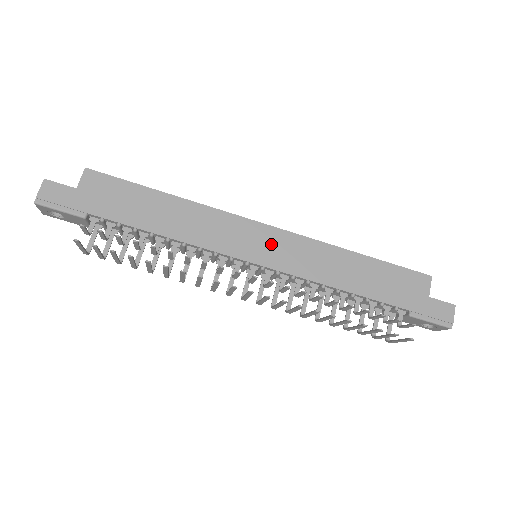
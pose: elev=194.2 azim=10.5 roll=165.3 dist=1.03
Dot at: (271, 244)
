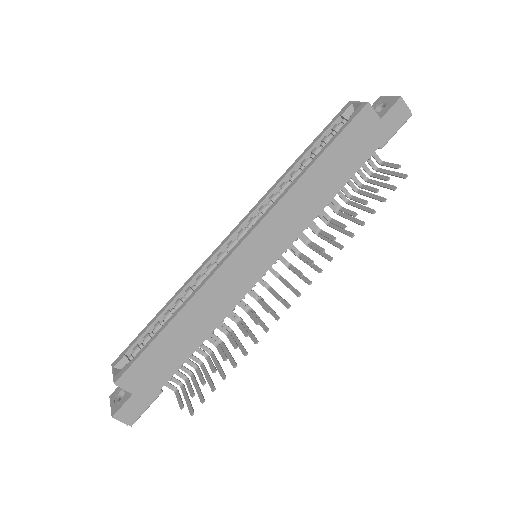
Dot at: (260, 247)
